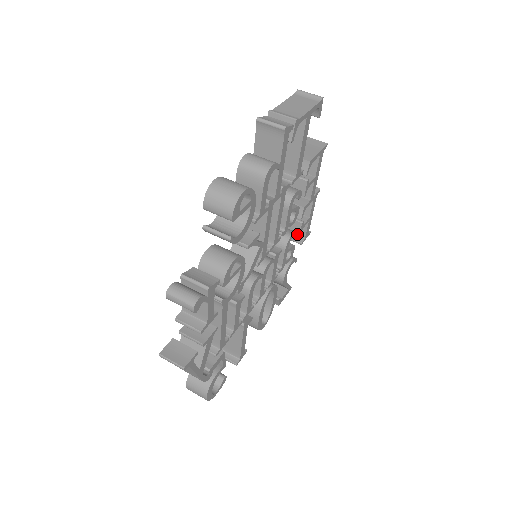
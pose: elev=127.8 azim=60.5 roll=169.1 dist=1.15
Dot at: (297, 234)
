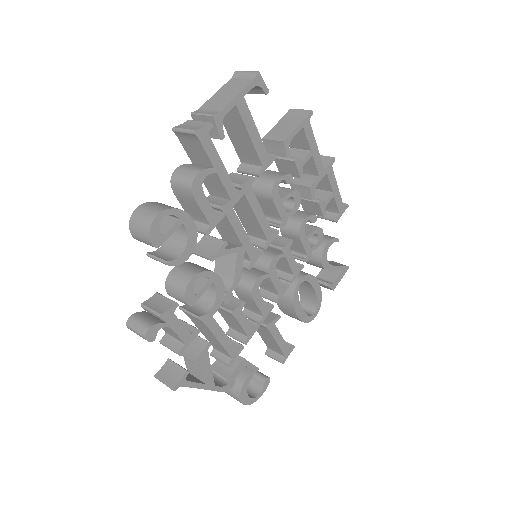
Dot at: (320, 214)
